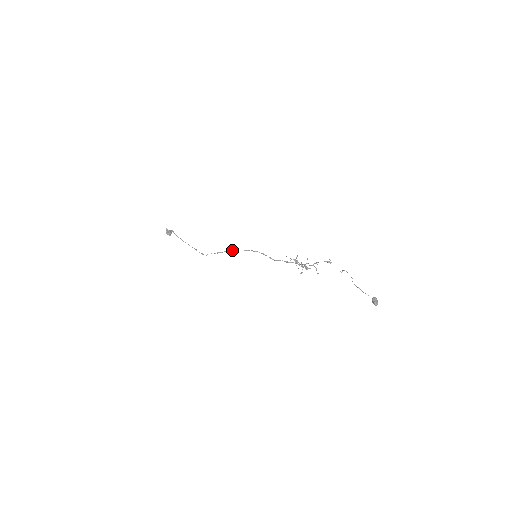
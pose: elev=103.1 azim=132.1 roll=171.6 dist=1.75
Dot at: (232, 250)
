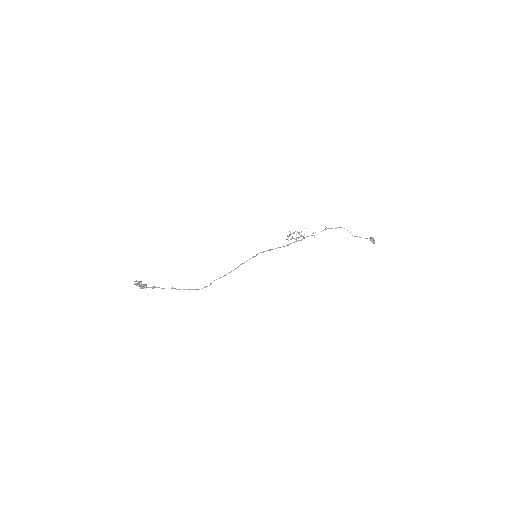
Dot at: occluded
